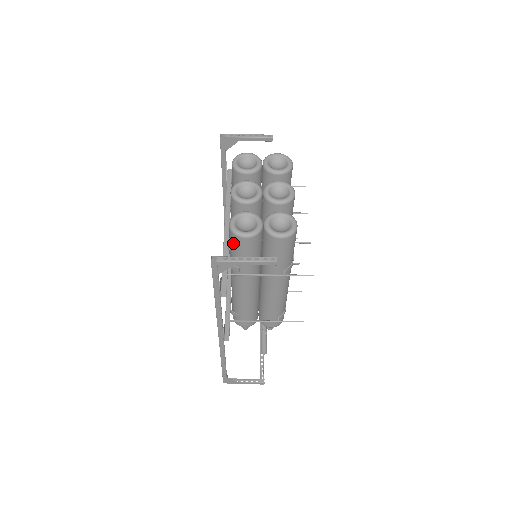
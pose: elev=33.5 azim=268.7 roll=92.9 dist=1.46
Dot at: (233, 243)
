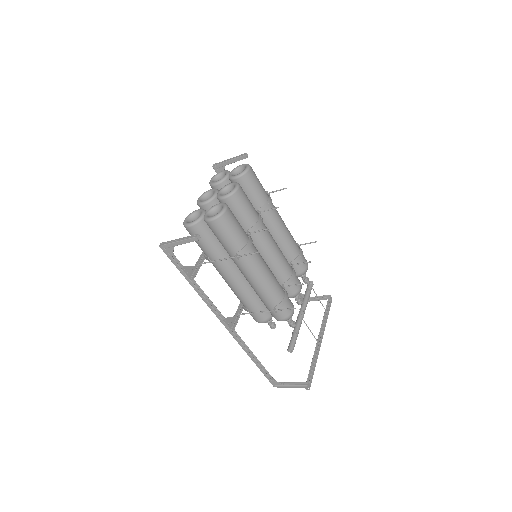
Dot at: occluded
